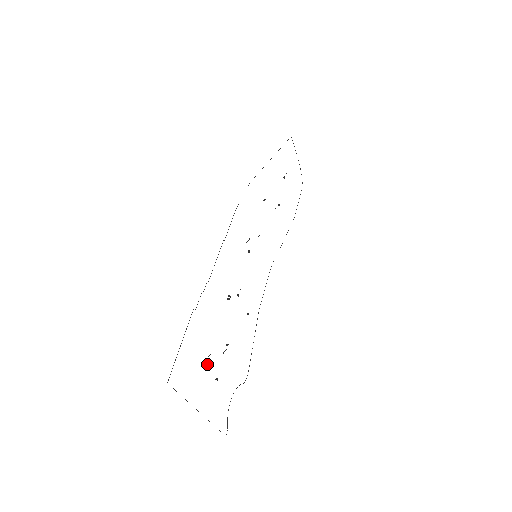
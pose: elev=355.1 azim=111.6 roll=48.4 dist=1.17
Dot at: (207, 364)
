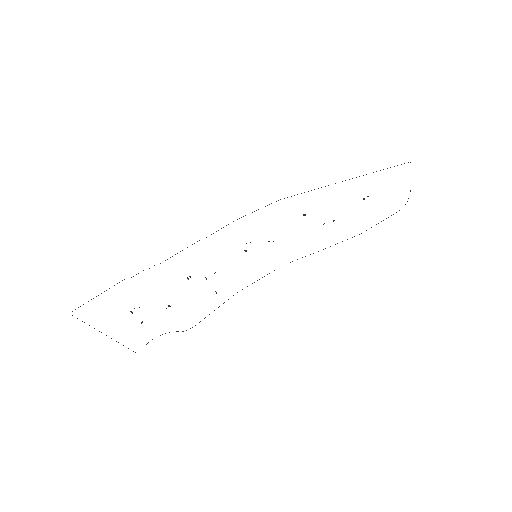
Dot at: (131, 312)
